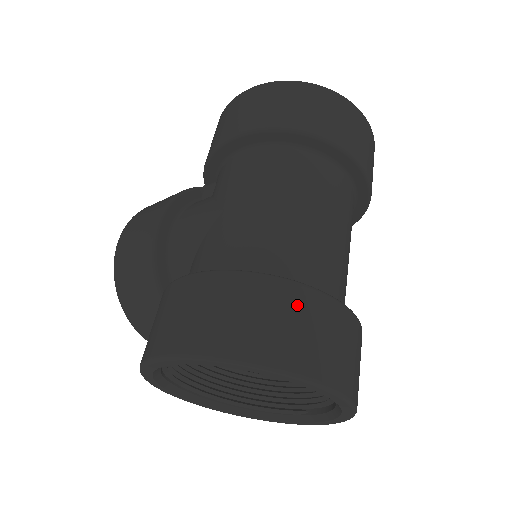
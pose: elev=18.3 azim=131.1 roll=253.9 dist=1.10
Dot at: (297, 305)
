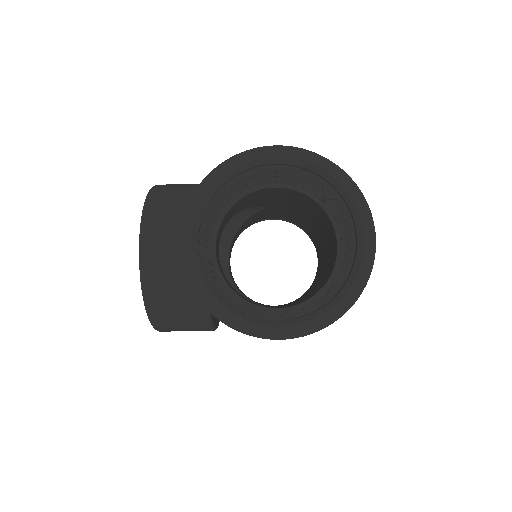
Dot at: occluded
